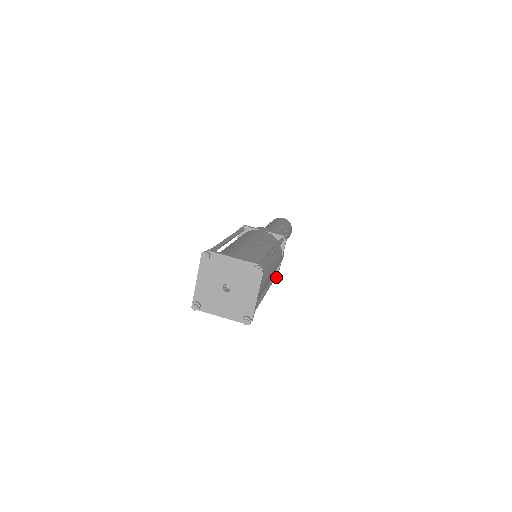
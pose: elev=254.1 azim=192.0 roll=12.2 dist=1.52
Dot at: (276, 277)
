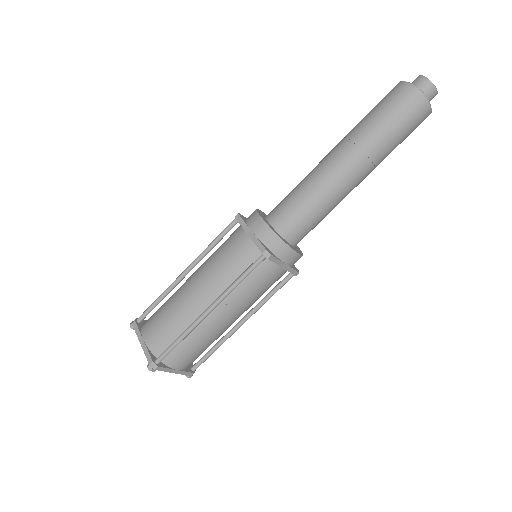
Dot at: (294, 274)
